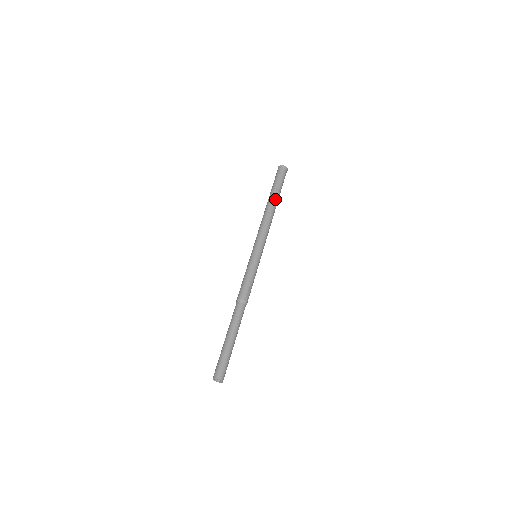
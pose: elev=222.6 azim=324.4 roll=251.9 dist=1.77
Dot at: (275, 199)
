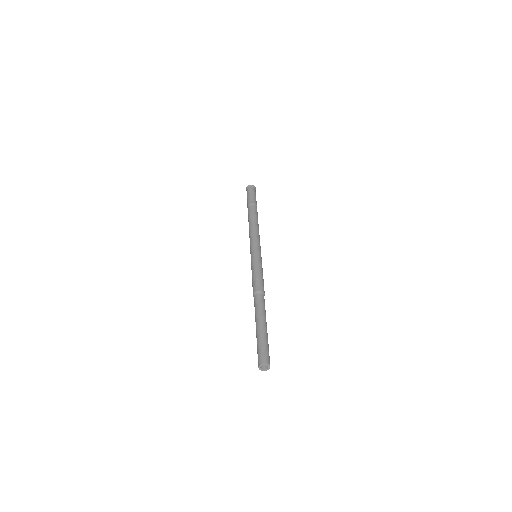
Dot at: (250, 210)
